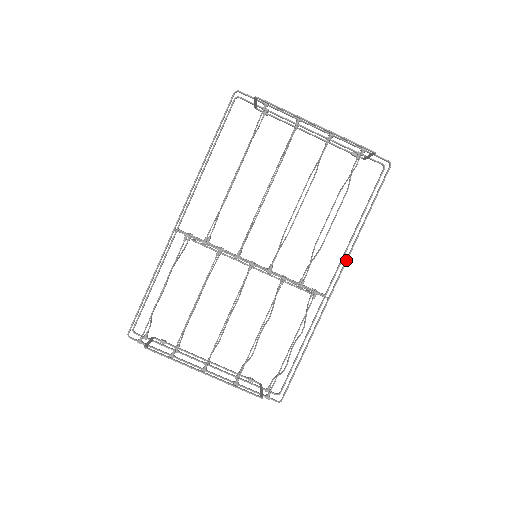
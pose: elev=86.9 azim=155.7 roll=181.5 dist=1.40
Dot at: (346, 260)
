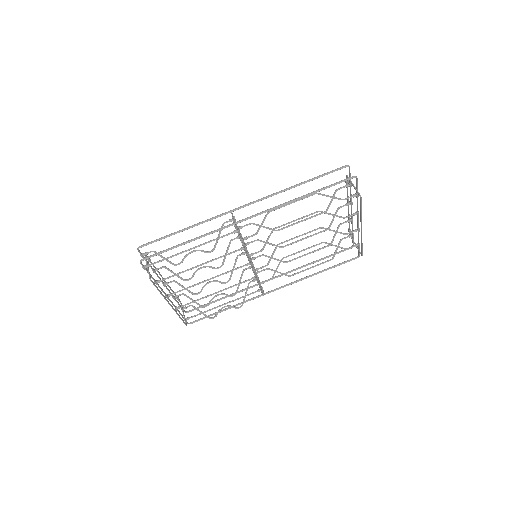
Dot at: occluded
